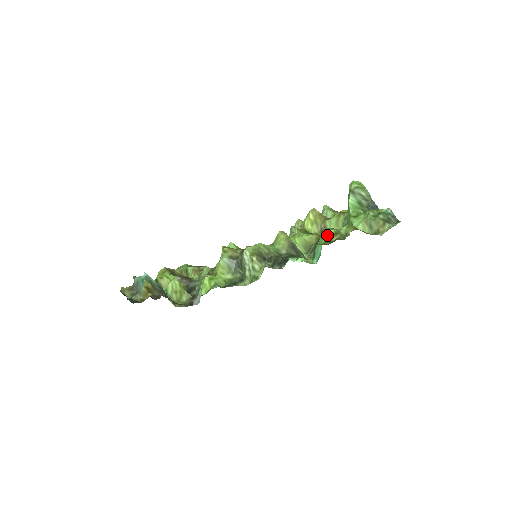
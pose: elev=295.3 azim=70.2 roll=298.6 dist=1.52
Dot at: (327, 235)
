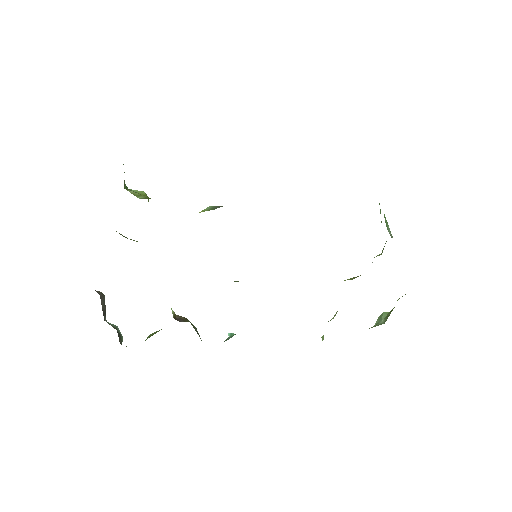
Dot at: occluded
